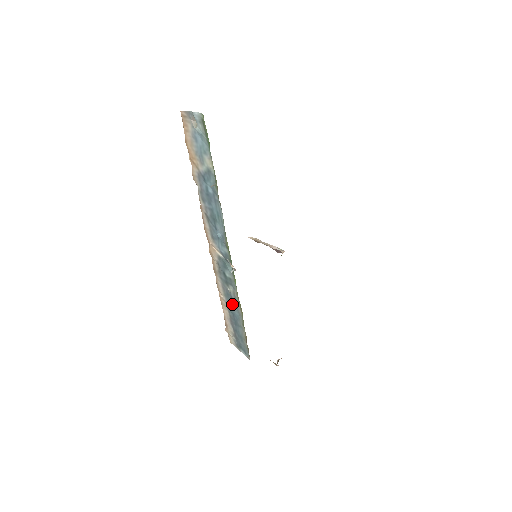
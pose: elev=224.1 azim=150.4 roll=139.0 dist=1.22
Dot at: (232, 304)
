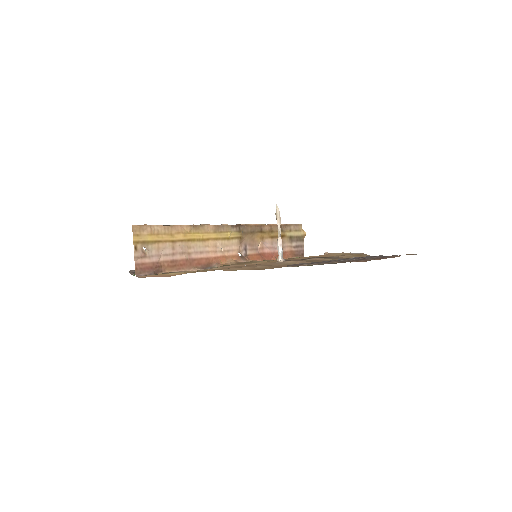
Dot at: occluded
